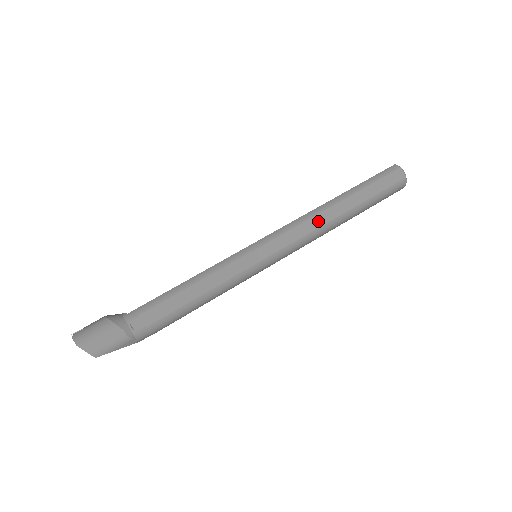
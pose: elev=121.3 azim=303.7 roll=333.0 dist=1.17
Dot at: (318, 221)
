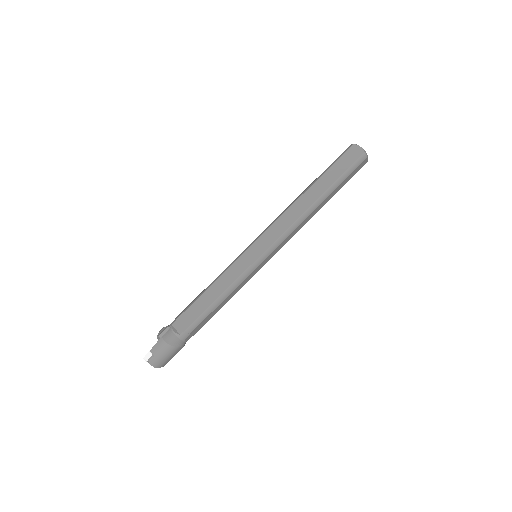
Dot at: (303, 223)
